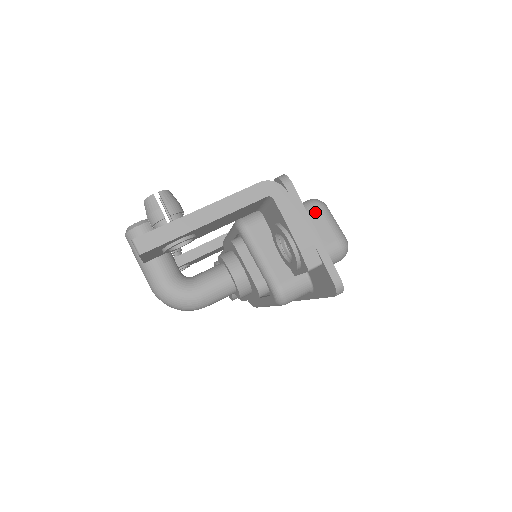
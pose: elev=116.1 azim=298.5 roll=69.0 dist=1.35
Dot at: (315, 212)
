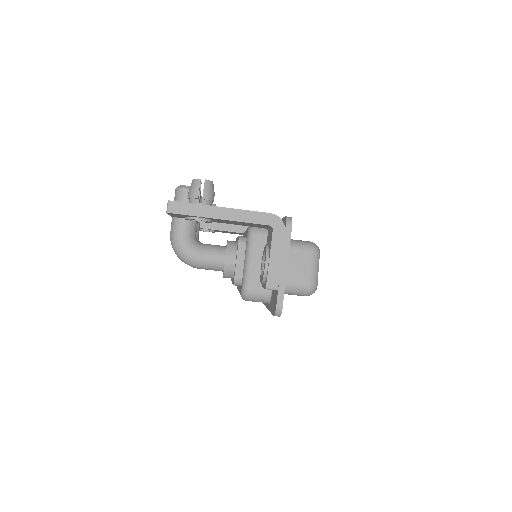
Dot at: (308, 253)
